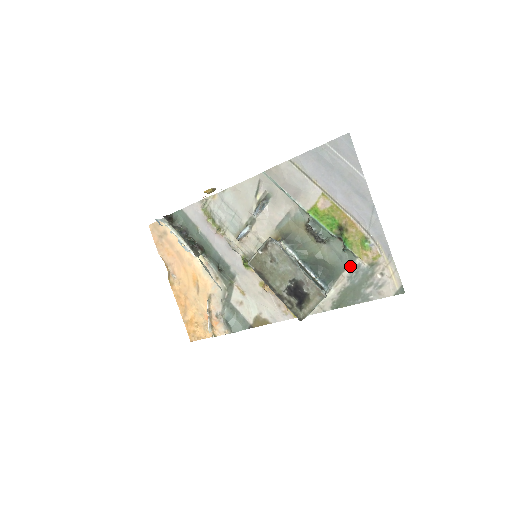
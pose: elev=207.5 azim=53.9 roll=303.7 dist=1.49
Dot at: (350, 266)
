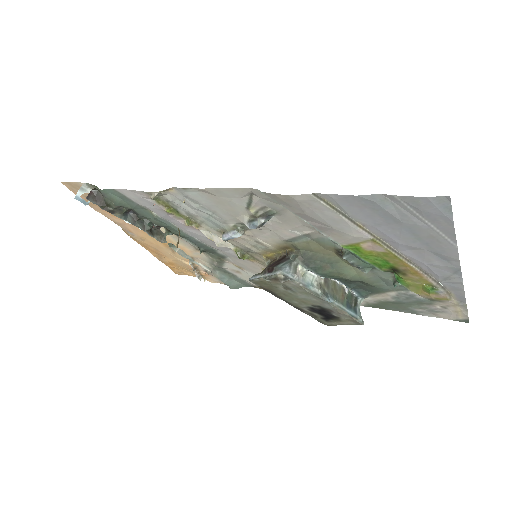
Dot at: (399, 292)
